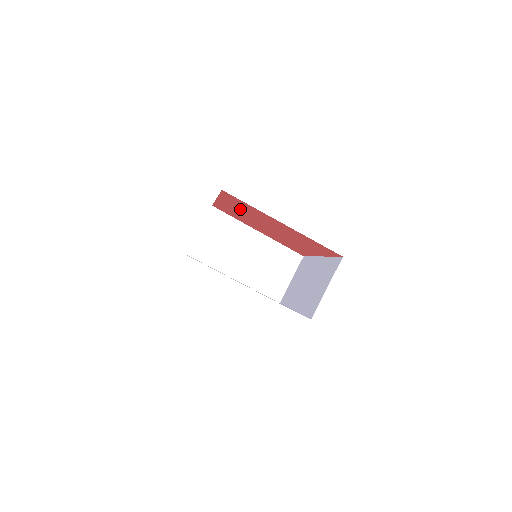
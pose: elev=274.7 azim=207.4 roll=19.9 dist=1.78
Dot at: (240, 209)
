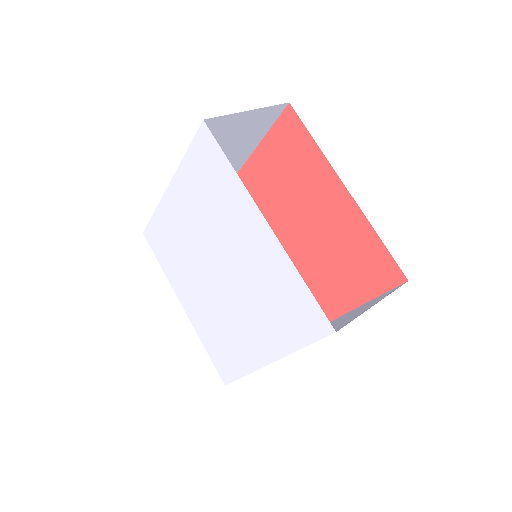
Dot at: (273, 181)
